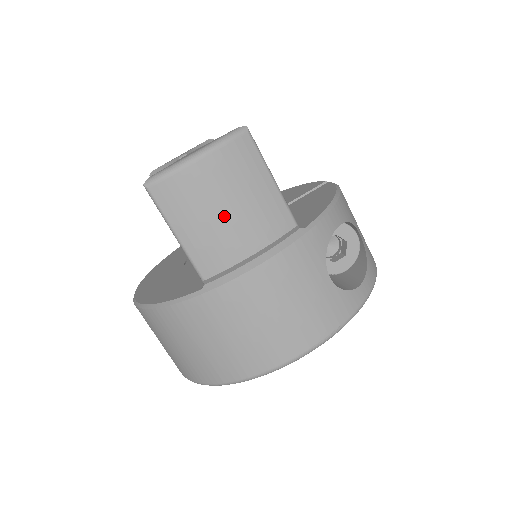
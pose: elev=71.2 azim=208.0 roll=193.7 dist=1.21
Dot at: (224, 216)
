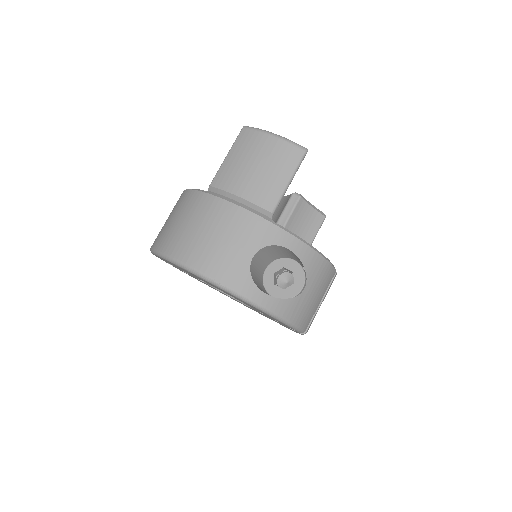
Dot at: (250, 167)
